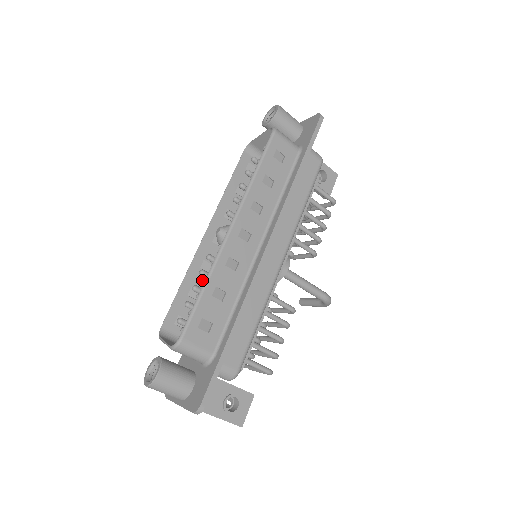
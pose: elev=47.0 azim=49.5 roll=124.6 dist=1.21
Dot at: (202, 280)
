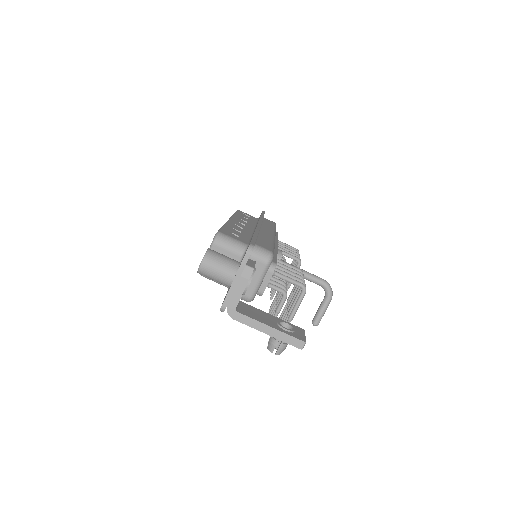
Dot at: occluded
